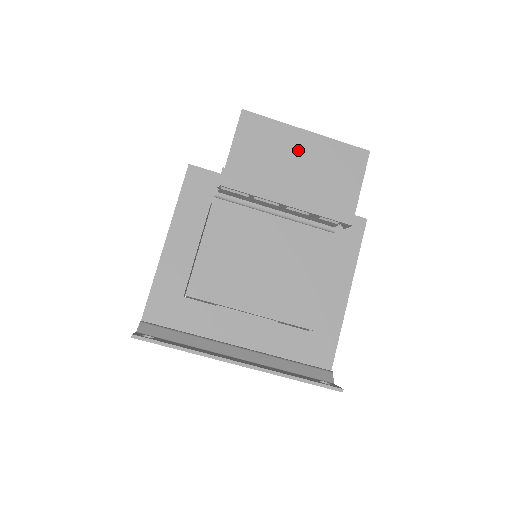
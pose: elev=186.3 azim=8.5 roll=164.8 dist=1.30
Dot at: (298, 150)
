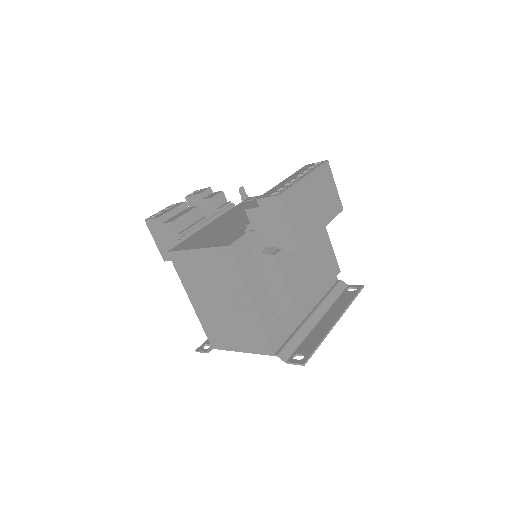
Dot at: (309, 192)
